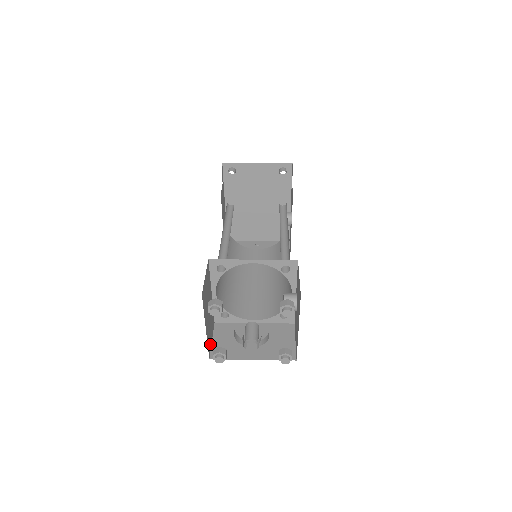
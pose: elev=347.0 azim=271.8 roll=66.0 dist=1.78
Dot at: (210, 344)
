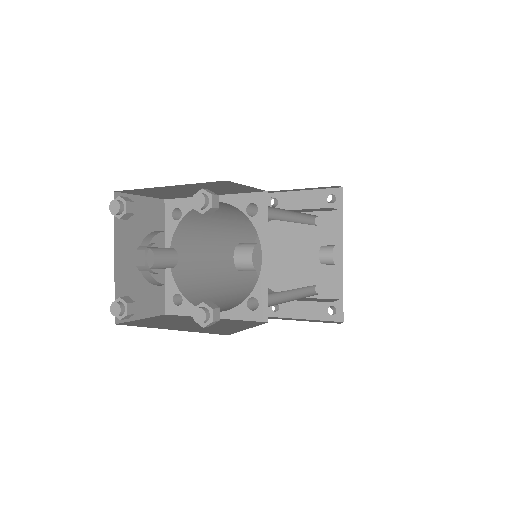
Dot at: occluded
